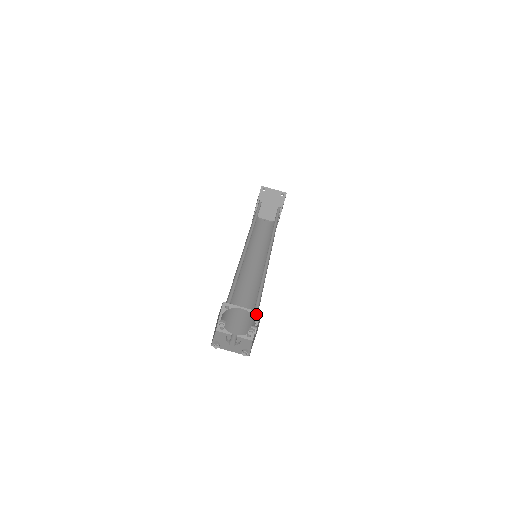
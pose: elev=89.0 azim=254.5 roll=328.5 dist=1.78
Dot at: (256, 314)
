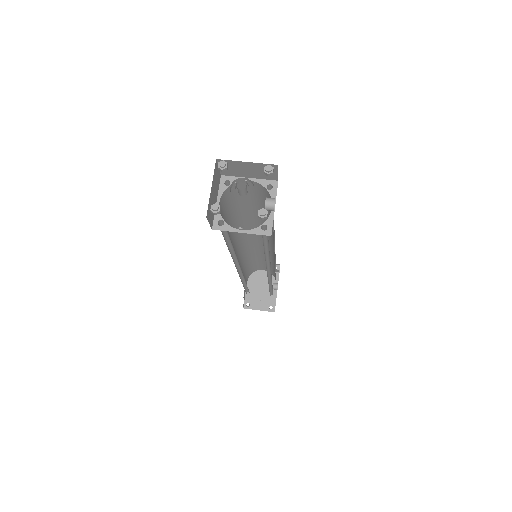
Dot at: (271, 191)
